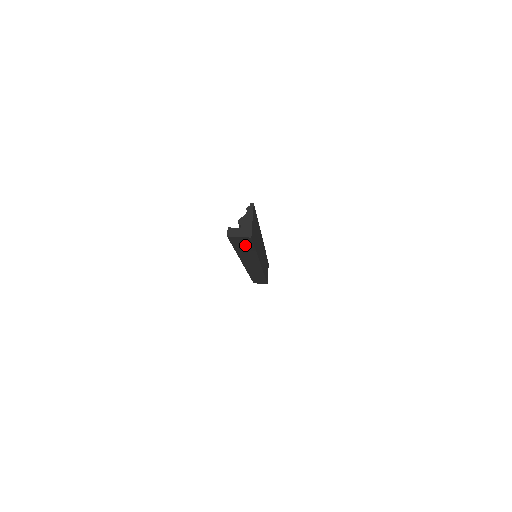
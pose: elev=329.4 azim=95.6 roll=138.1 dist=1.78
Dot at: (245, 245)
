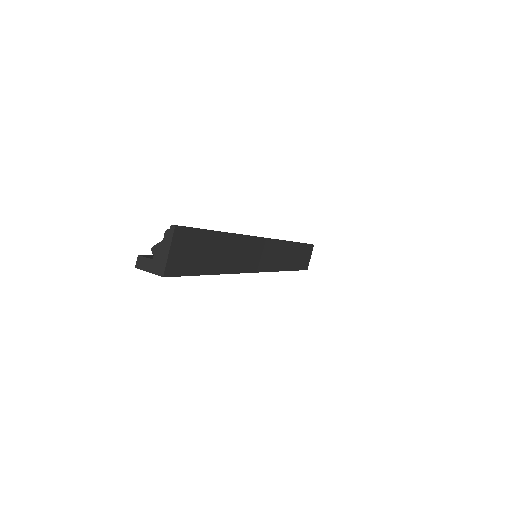
Dot at: occluded
